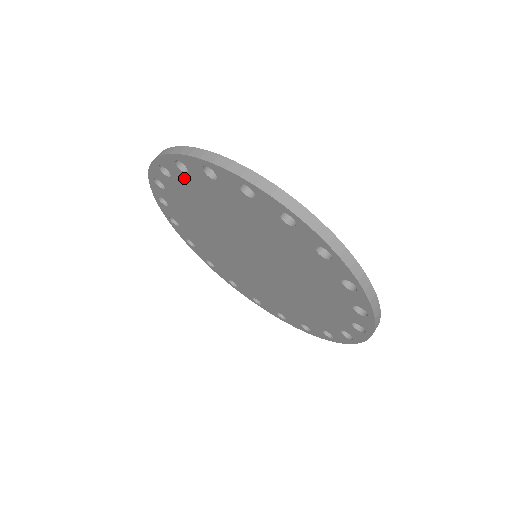
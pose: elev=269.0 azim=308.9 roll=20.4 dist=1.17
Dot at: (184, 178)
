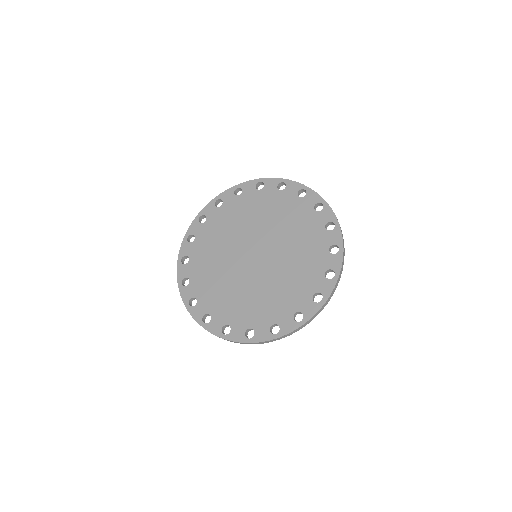
Dot at: (234, 201)
